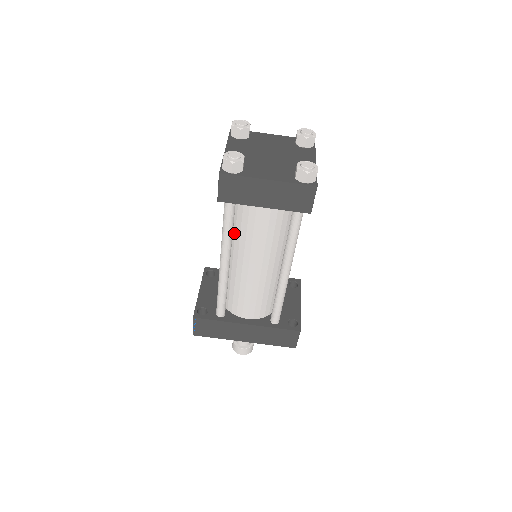
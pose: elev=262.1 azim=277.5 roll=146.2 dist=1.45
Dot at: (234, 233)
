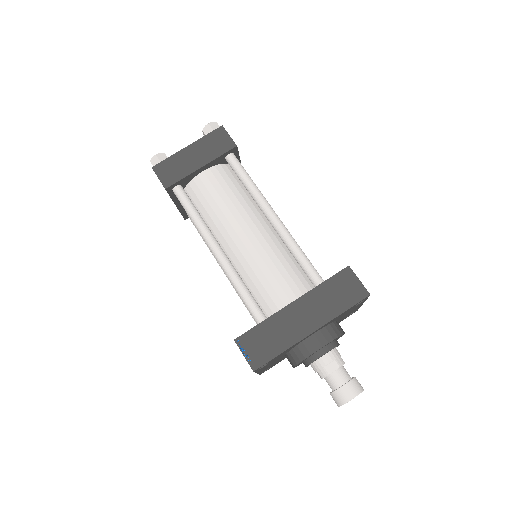
Dot at: (208, 225)
